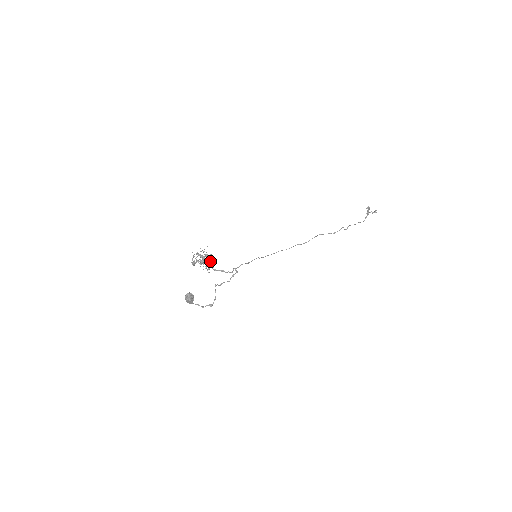
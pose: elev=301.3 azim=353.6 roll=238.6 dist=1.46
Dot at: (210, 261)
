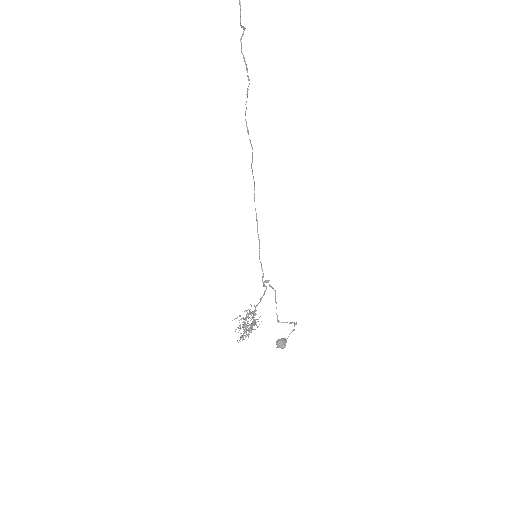
Dot at: (251, 324)
